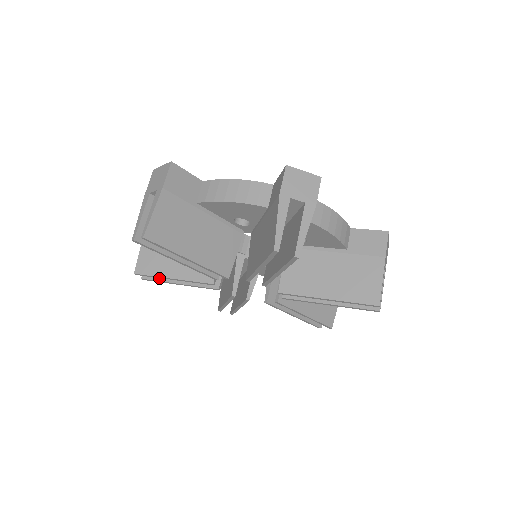
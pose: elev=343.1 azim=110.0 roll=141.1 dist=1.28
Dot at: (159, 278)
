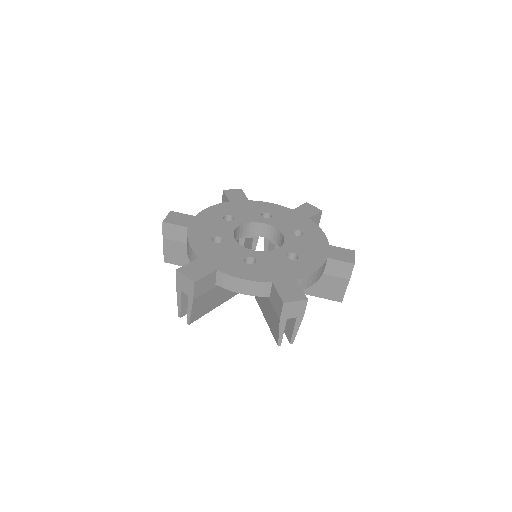
Dot at: occluded
